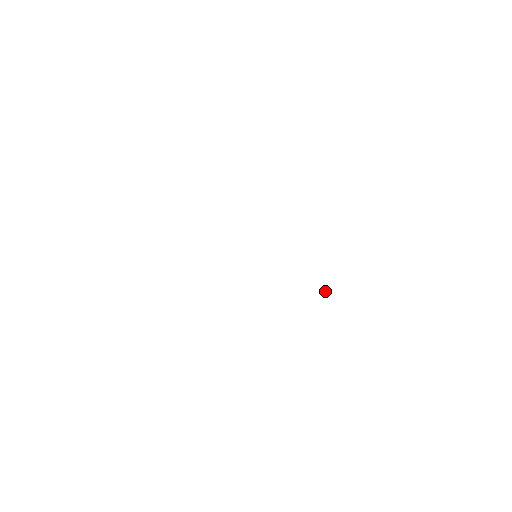
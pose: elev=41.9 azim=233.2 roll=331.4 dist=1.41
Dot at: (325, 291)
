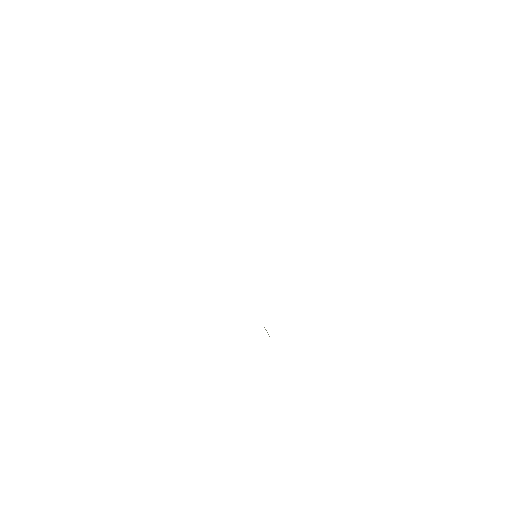
Dot at: occluded
